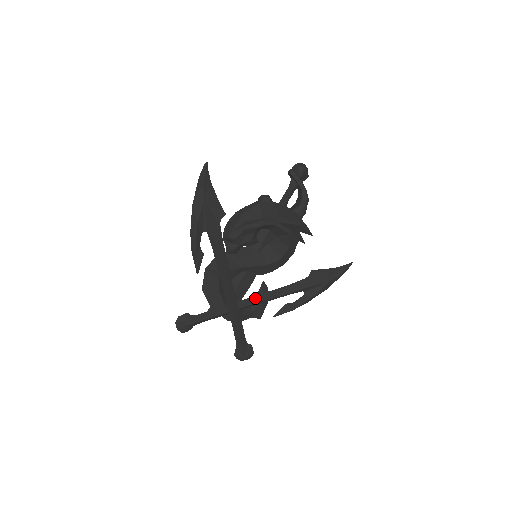
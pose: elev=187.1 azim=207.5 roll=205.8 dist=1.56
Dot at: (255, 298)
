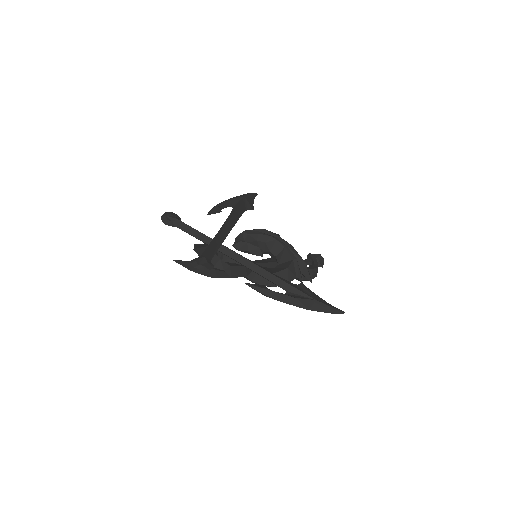
Dot at: (240, 255)
